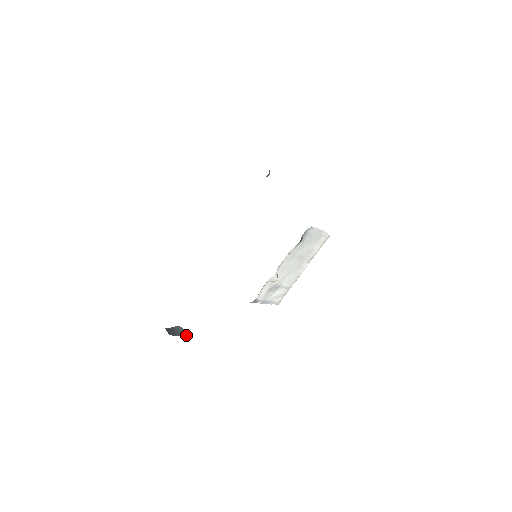
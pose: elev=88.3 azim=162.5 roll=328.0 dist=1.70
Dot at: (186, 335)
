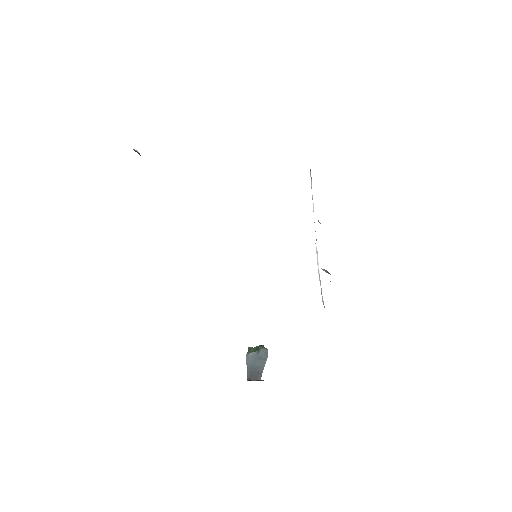
Dot at: (264, 356)
